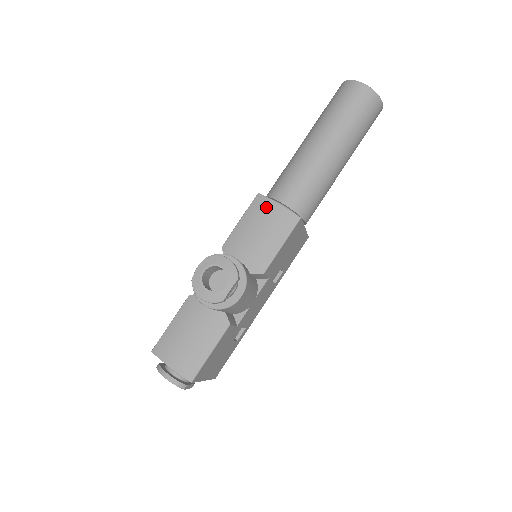
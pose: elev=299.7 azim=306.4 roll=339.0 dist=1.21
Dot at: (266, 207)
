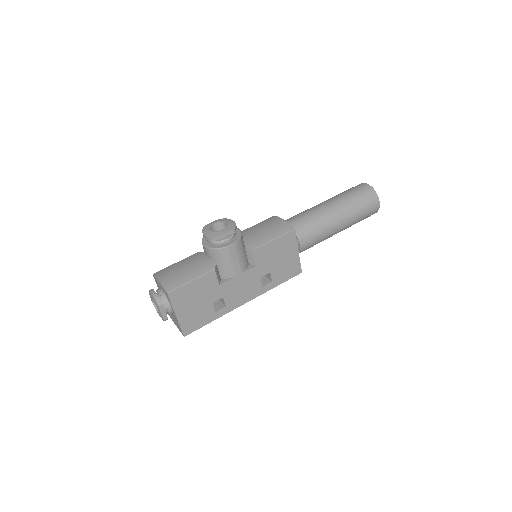
Dot at: (275, 220)
